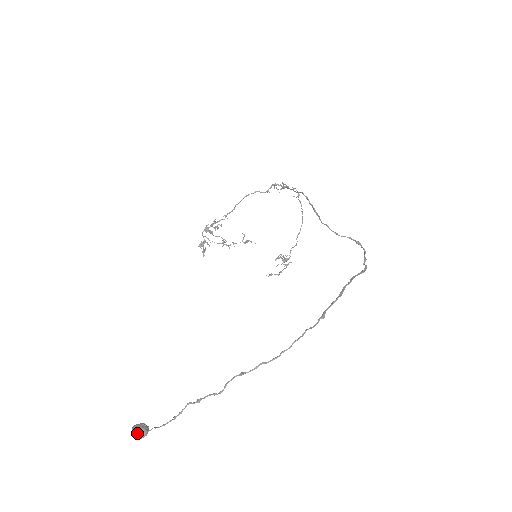
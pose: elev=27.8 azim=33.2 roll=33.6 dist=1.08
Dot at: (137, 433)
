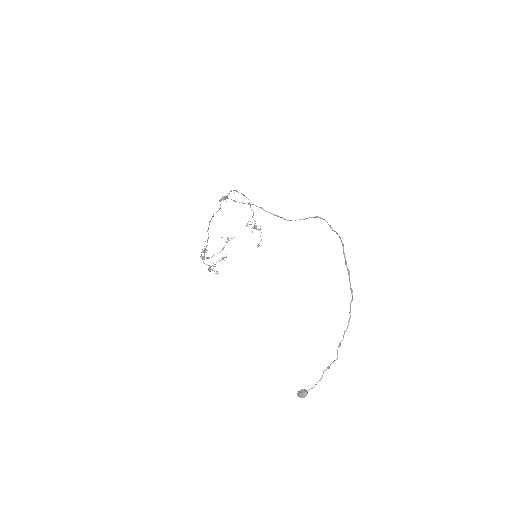
Dot at: (304, 396)
